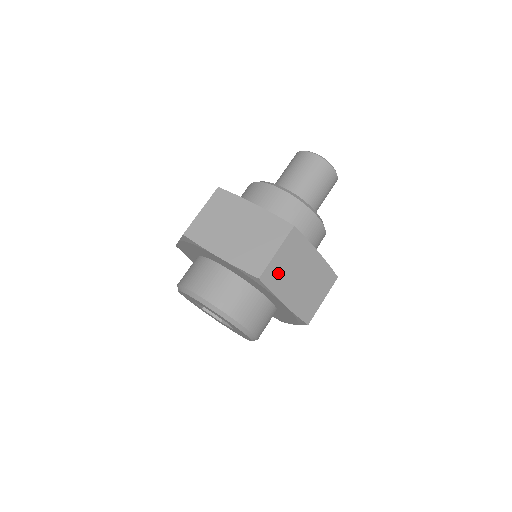
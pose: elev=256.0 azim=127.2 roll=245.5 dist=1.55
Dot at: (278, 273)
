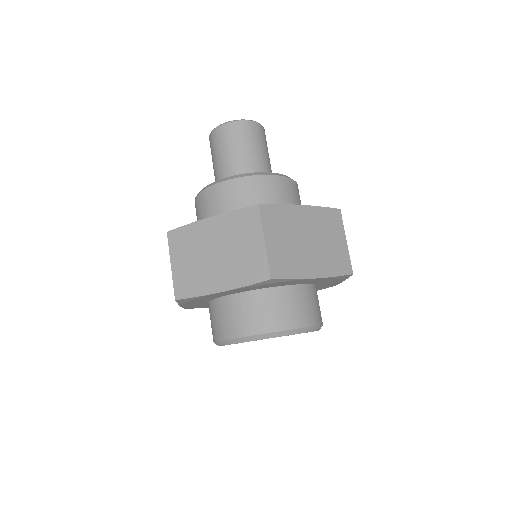
Dot at: (283, 258)
